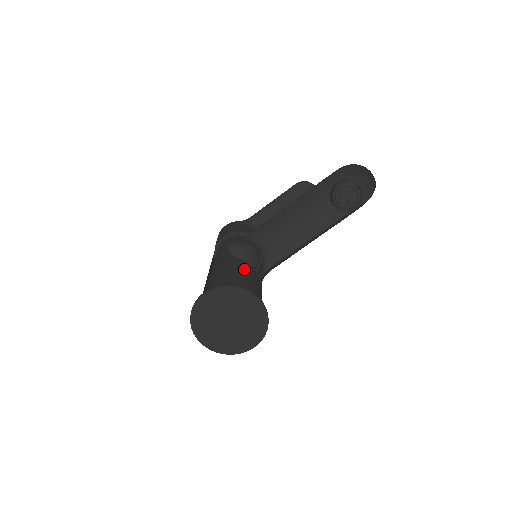
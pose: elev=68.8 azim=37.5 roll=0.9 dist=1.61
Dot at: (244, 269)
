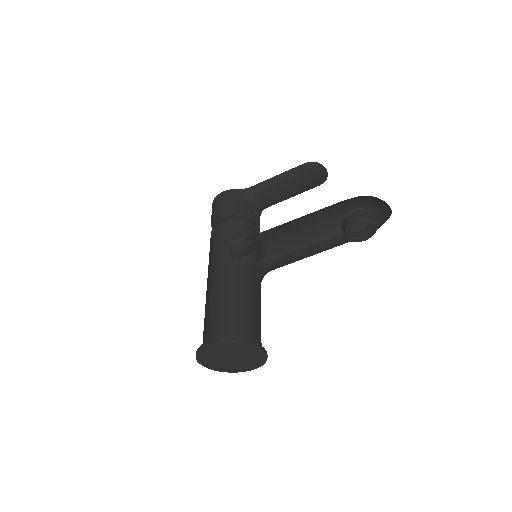
Dot at: (246, 292)
